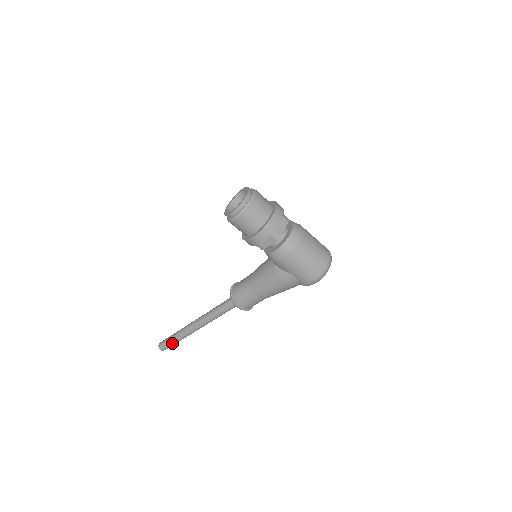
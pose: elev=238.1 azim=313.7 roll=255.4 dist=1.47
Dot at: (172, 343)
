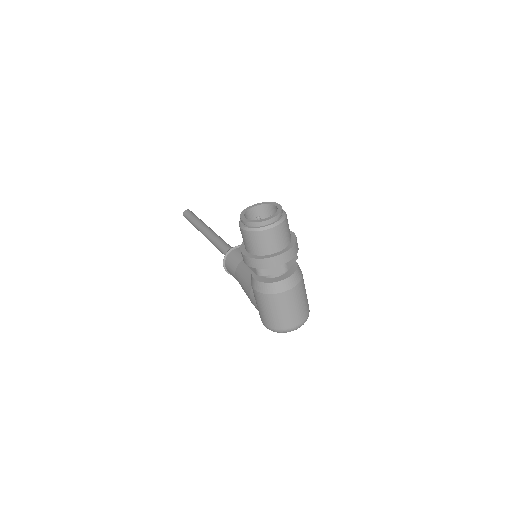
Dot at: (190, 221)
